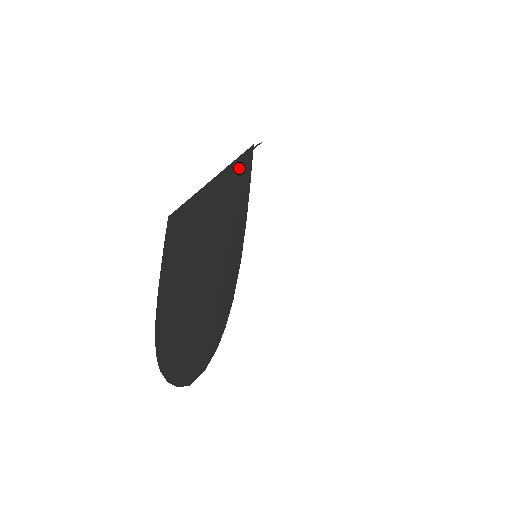
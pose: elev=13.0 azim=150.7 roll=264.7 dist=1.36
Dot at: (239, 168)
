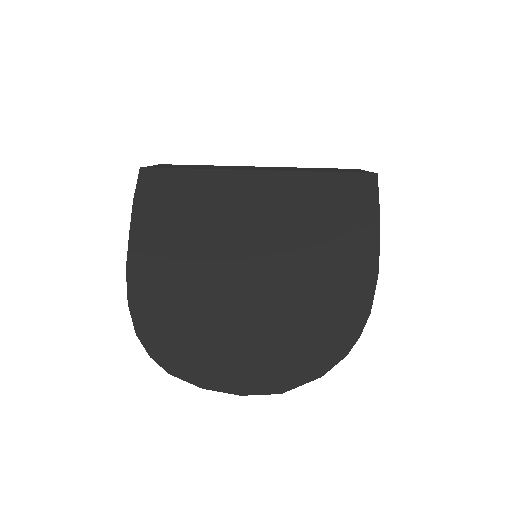
Dot at: (352, 184)
